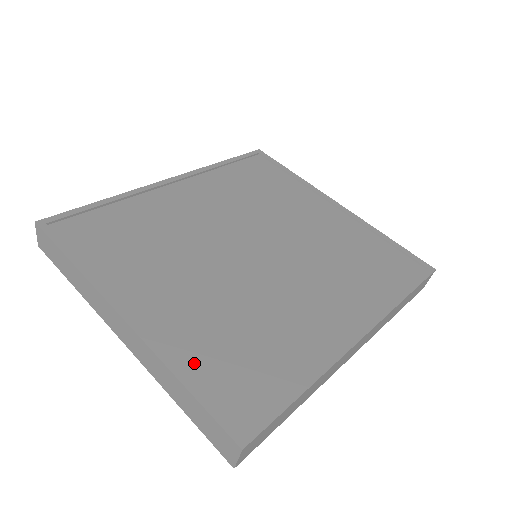
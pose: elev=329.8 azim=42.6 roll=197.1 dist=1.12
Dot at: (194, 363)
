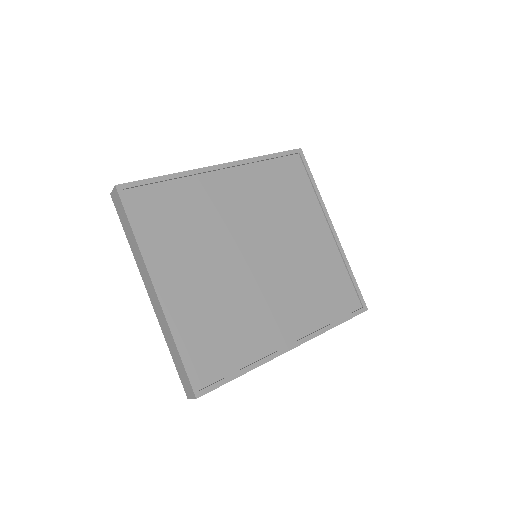
Dot at: (188, 335)
